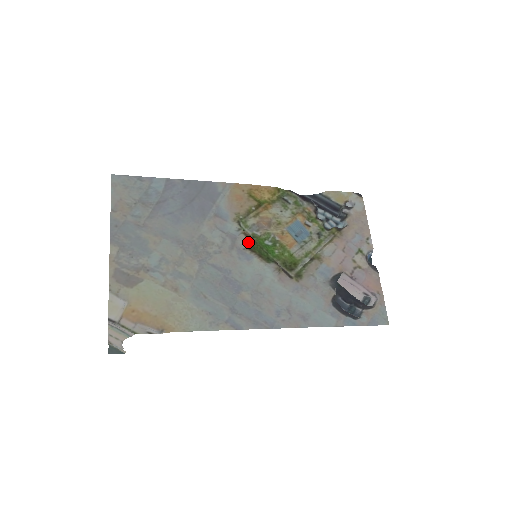
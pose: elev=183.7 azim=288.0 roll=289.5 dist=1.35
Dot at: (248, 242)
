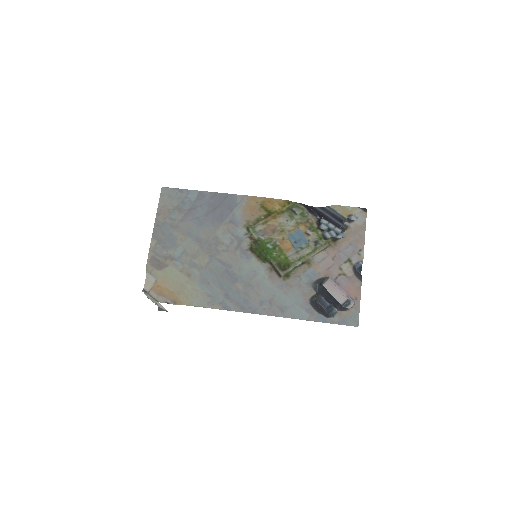
Dot at: (251, 245)
